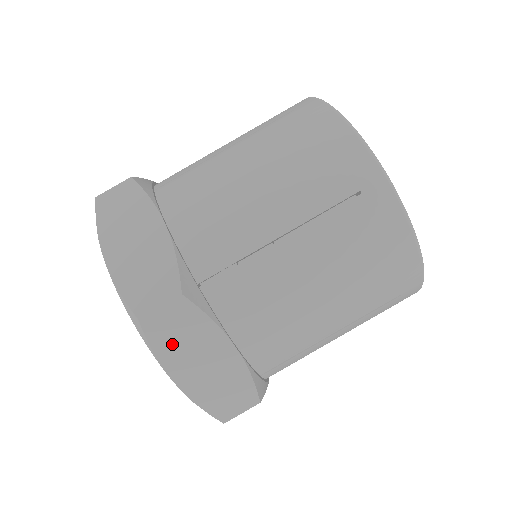
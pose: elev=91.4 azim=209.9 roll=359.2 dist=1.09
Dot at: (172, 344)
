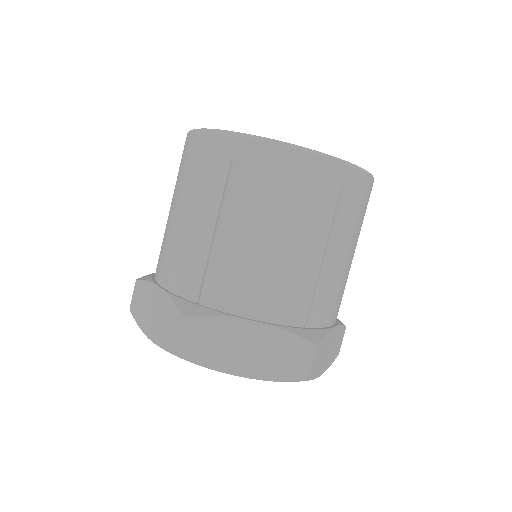
Dot at: (211, 352)
